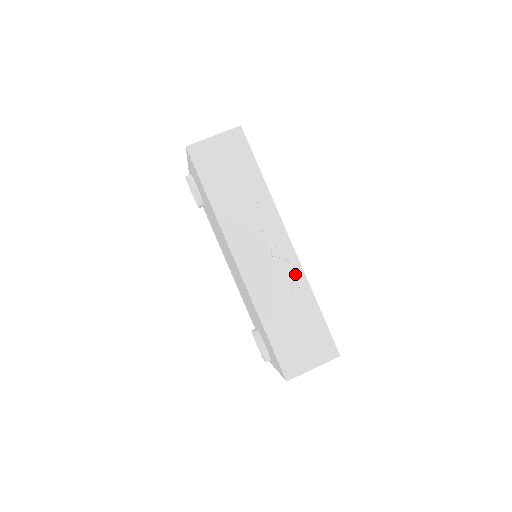
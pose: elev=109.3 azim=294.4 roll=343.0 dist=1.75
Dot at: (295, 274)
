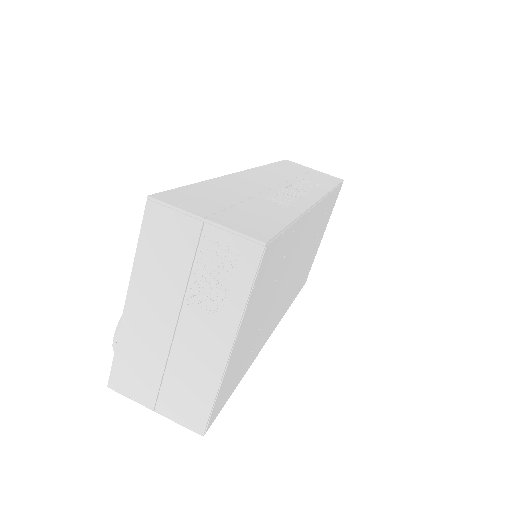
Dot at: (296, 202)
